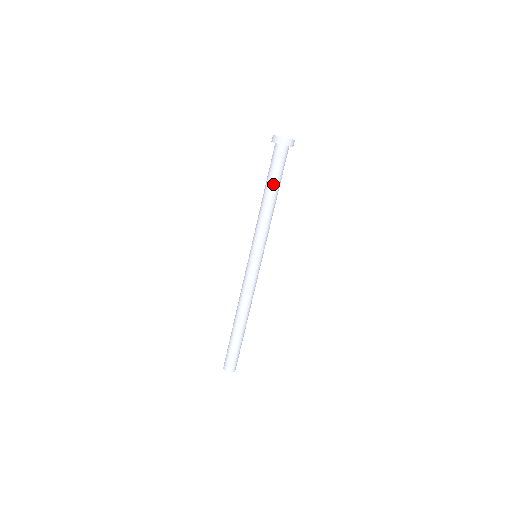
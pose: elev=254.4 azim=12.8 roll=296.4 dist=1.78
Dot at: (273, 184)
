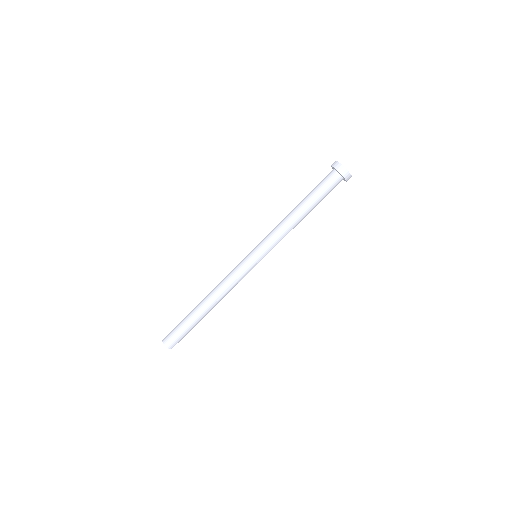
Dot at: (309, 200)
